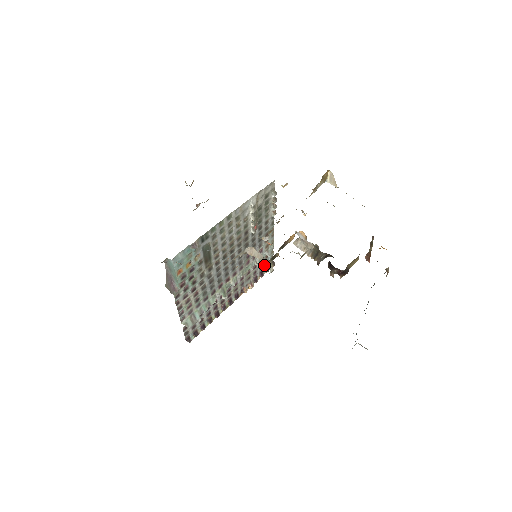
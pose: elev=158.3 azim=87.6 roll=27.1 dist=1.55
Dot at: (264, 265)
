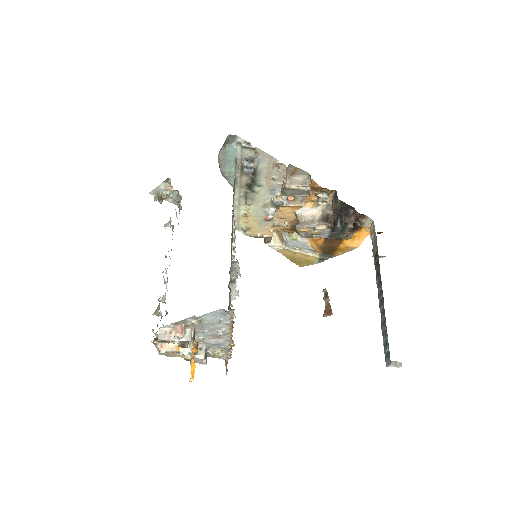
Dot at: occluded
